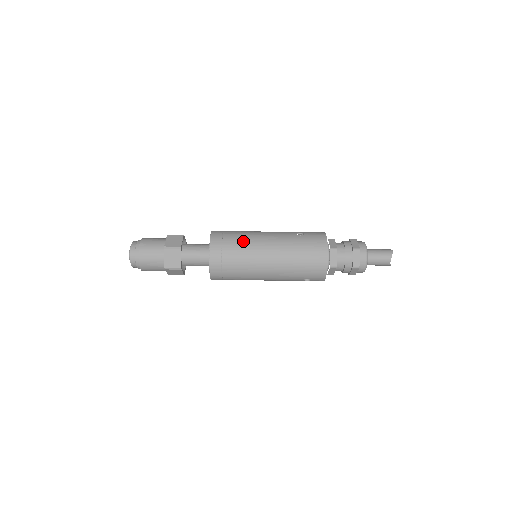
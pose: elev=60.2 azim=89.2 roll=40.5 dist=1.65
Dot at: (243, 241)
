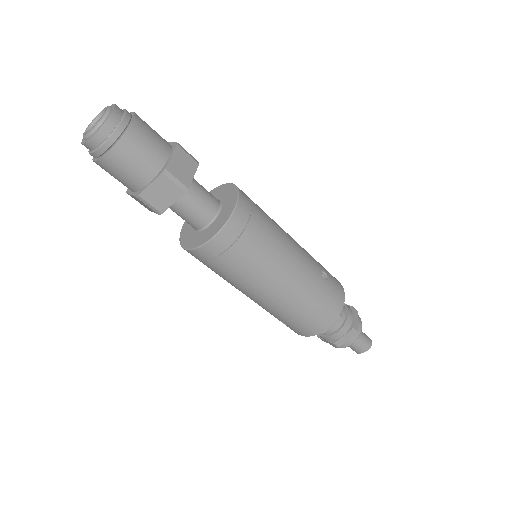
Dot at: (269, 245)
